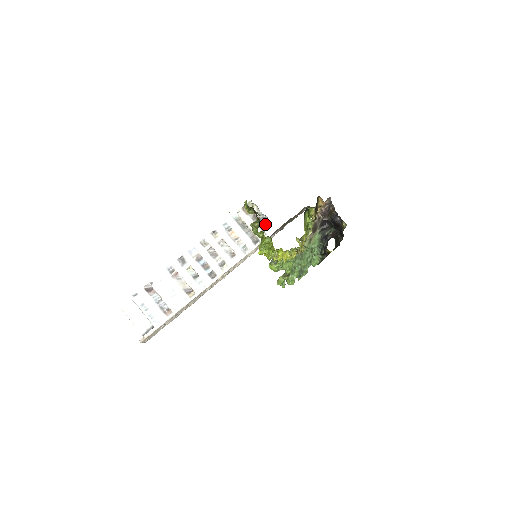
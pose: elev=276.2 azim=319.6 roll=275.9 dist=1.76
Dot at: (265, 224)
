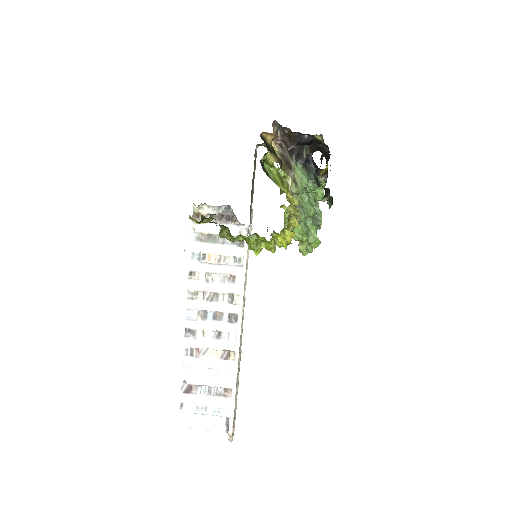
Dot at: (232, 215)
